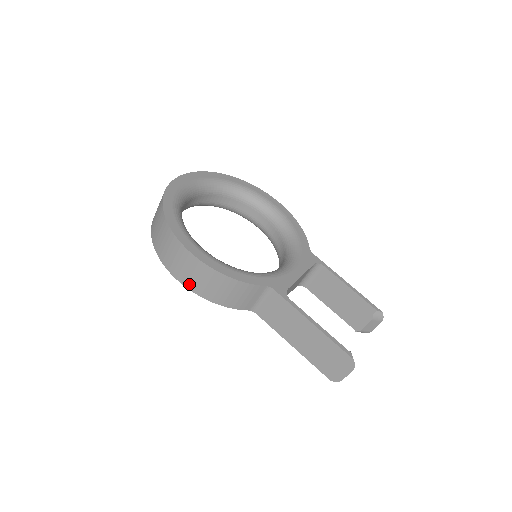
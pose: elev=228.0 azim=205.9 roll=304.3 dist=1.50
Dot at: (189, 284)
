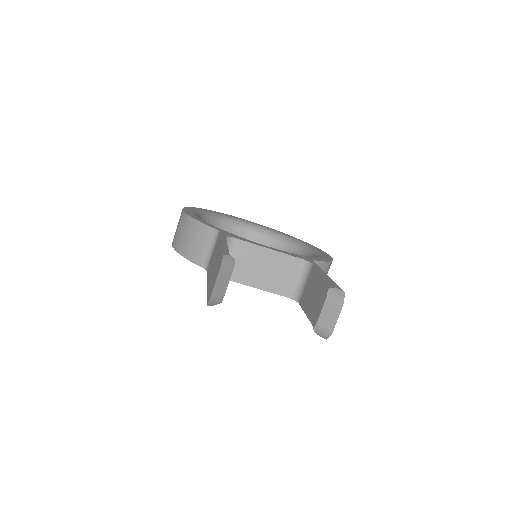
Dot at: (174, 240)
